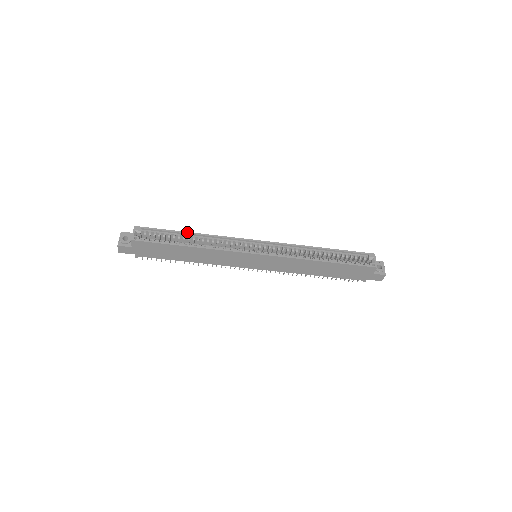
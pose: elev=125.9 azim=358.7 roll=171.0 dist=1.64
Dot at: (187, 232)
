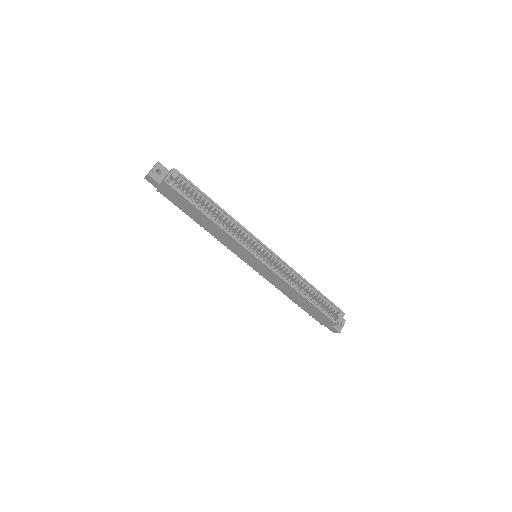
Dot at: occluded
